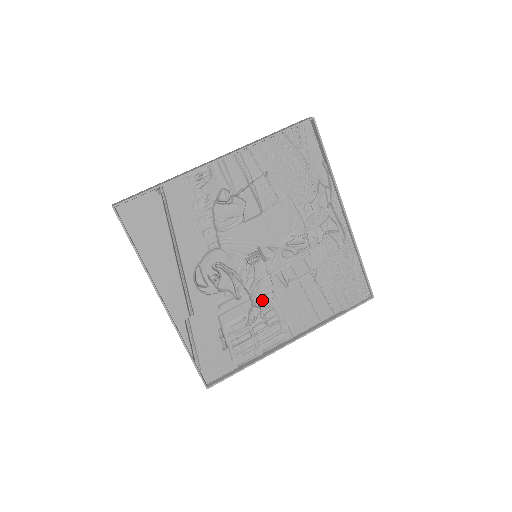
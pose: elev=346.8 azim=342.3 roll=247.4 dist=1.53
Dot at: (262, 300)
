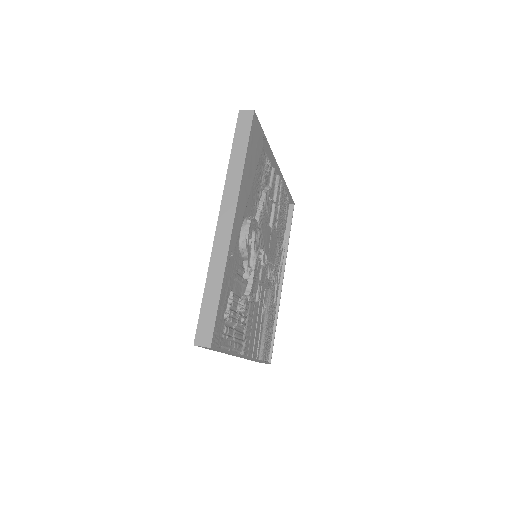
Dot at: (251, 295)
